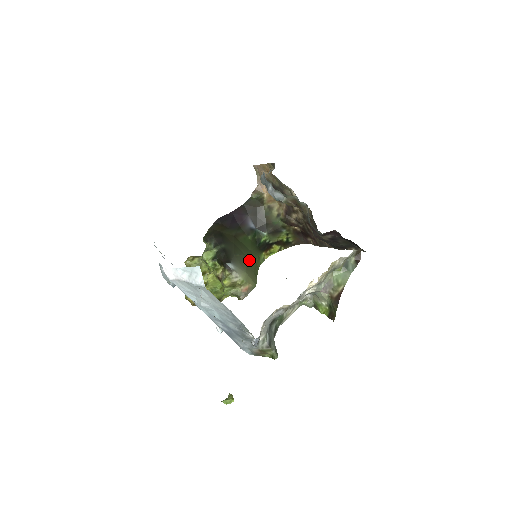
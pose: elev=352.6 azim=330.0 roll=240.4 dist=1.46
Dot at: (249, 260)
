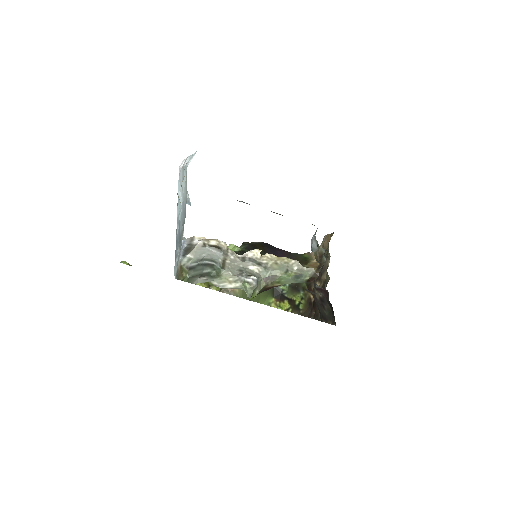
Dot at: occluded
